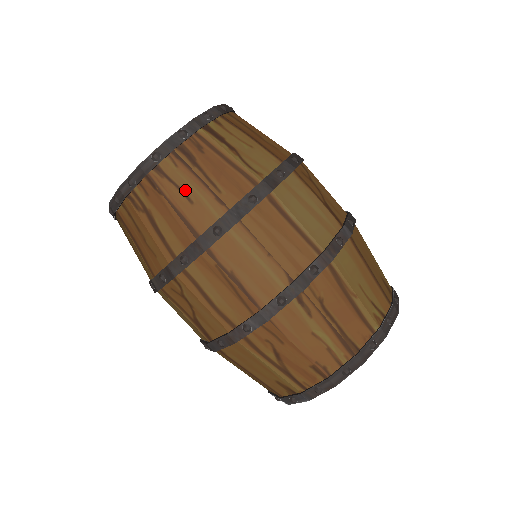
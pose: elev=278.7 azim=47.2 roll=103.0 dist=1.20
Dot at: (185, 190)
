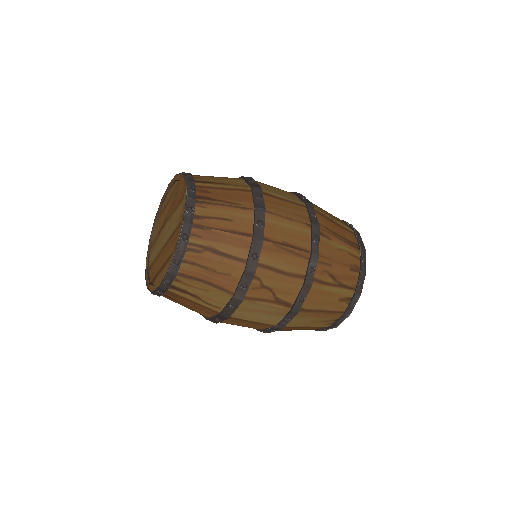
Dot at: (222, 217)
